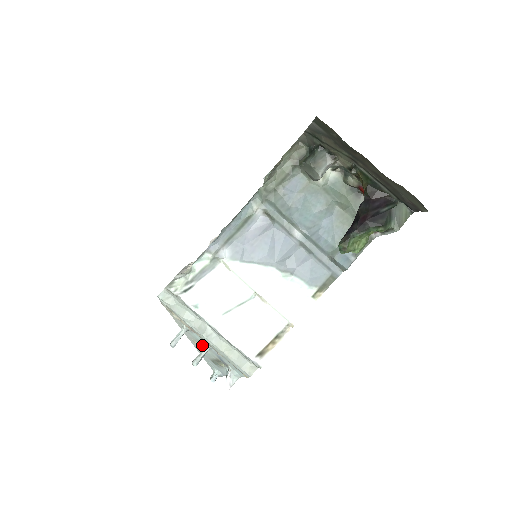
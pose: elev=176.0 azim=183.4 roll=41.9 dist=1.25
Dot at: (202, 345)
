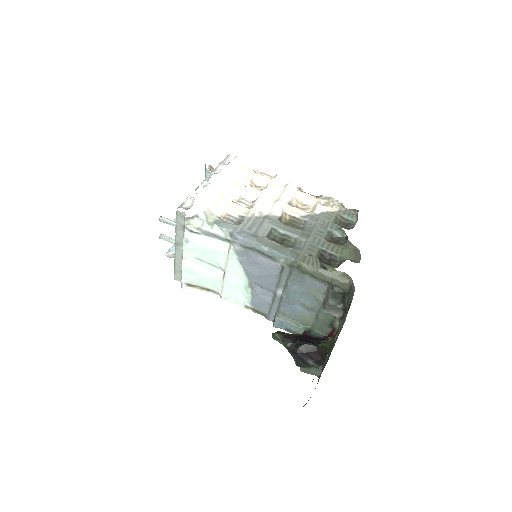
Dot at: occluded
